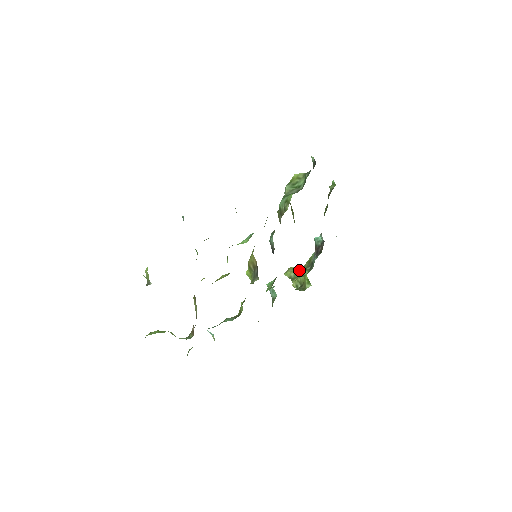
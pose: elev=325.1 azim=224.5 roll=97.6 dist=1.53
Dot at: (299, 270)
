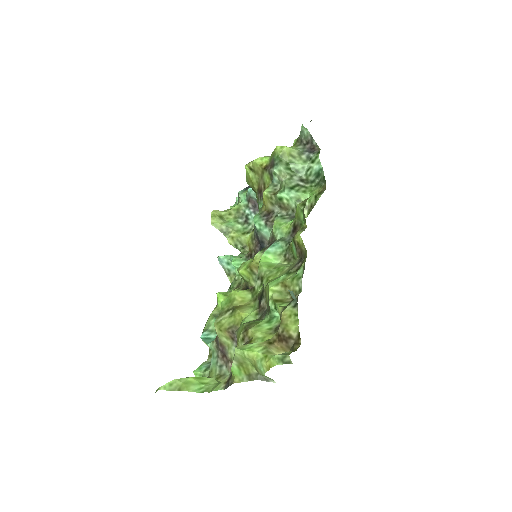
Dot at: (226, 219)
